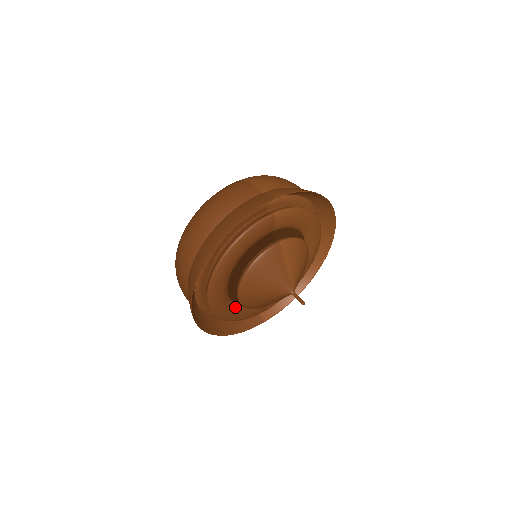
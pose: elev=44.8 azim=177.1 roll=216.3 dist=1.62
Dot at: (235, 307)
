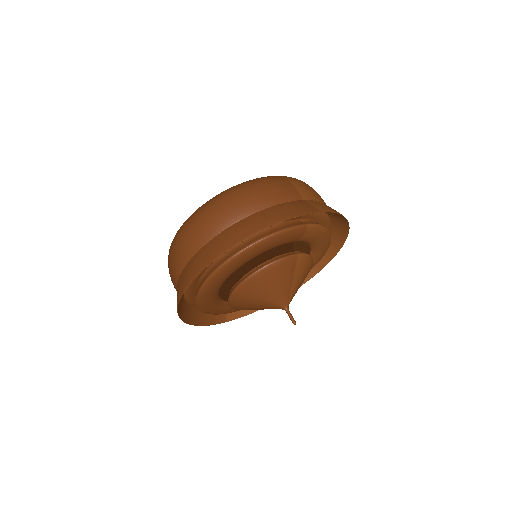
Dot at: (218, 300)
